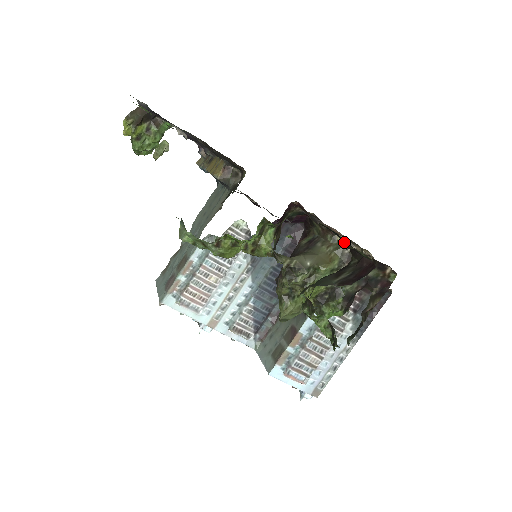
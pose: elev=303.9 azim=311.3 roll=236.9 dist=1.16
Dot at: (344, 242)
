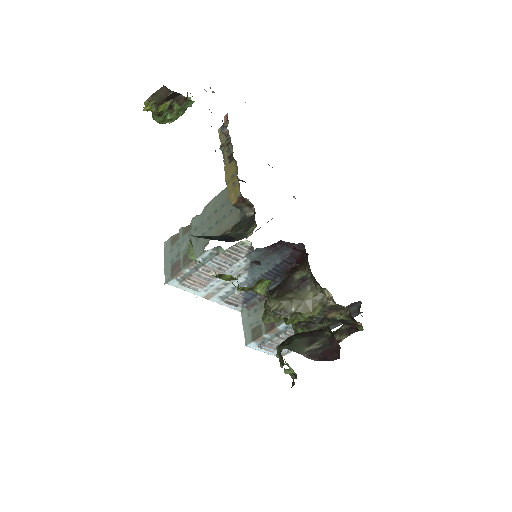
Dot at: occluded
